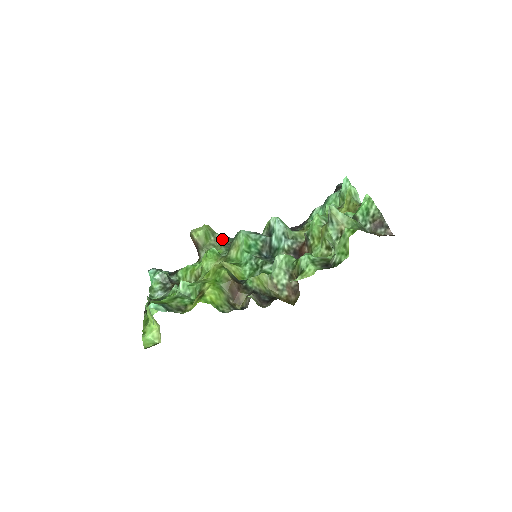
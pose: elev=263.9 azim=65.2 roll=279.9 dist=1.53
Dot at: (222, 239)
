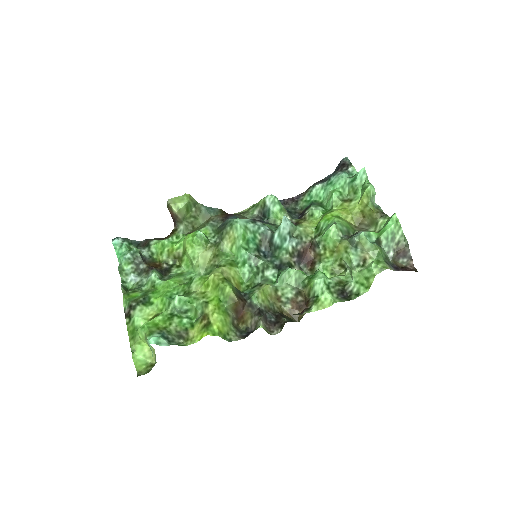
Dot at: (205, 210)
